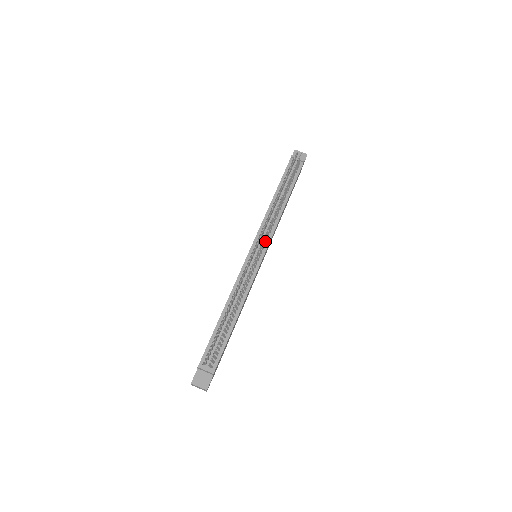
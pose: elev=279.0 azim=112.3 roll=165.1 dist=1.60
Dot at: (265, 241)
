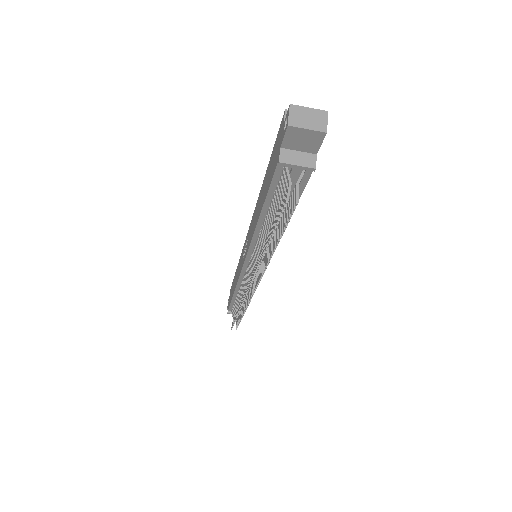
Dot at: occluded
